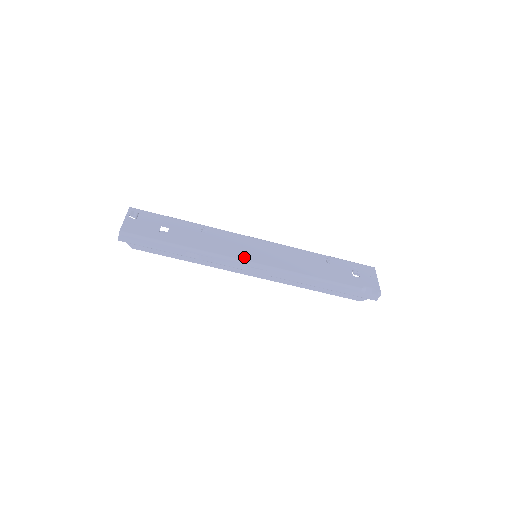
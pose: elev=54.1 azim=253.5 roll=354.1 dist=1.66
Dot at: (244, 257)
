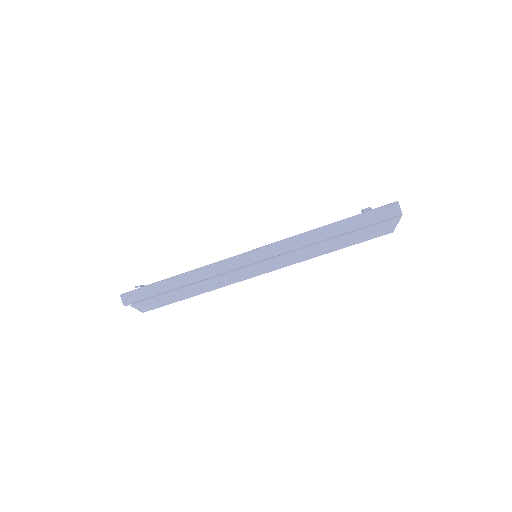
Dot at: occluded
